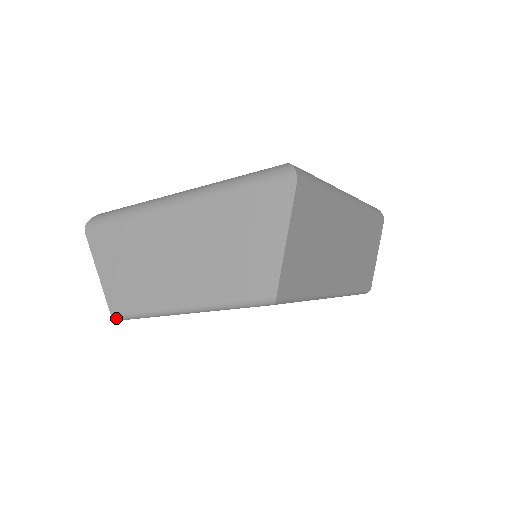
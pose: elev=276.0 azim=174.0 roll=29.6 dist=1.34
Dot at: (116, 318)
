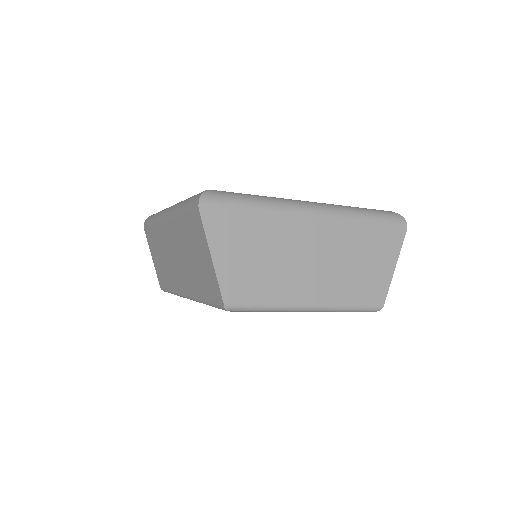
Dot at: (227, 309)
